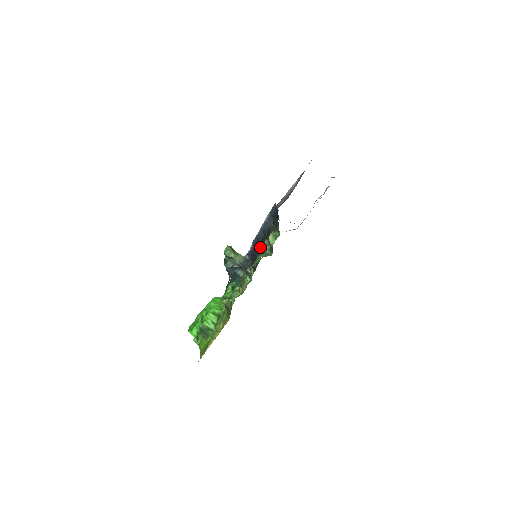
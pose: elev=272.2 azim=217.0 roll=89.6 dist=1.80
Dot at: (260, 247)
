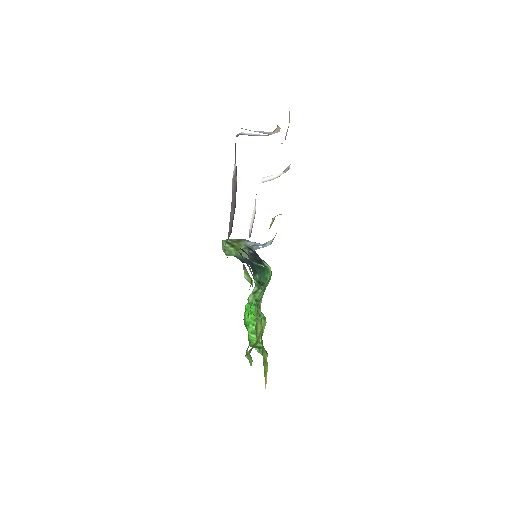
Dot at: occluded
